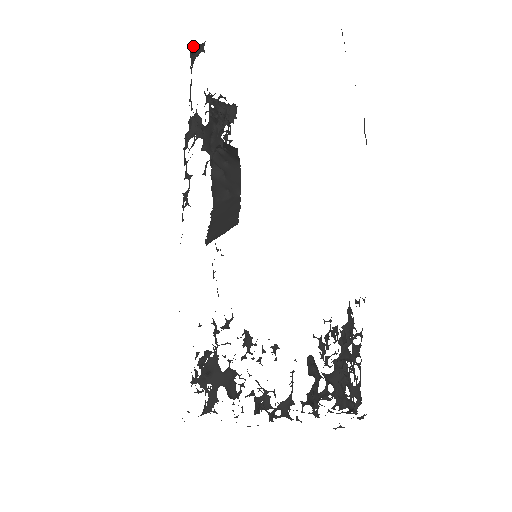
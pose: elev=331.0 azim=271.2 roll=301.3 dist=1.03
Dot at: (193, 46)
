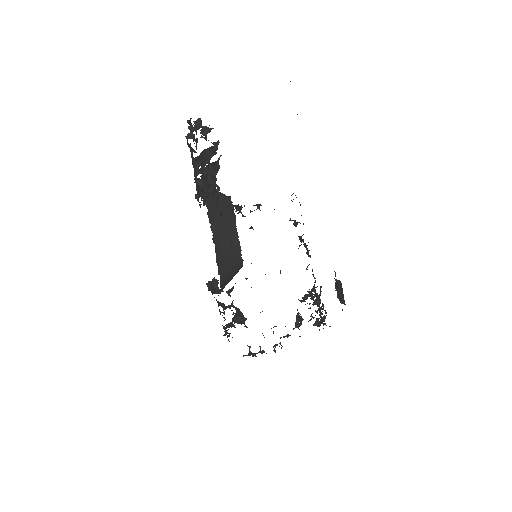
Dot at: (210, 284)
